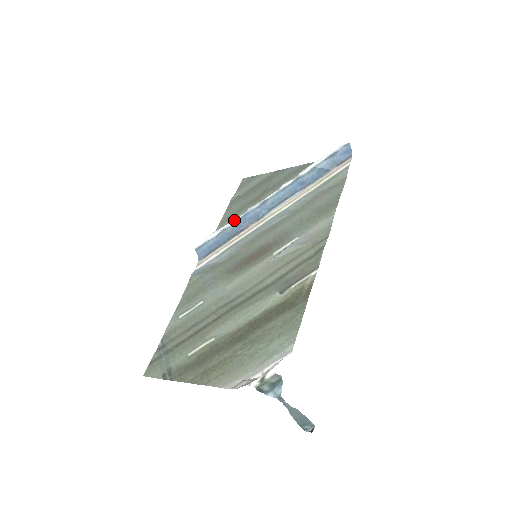
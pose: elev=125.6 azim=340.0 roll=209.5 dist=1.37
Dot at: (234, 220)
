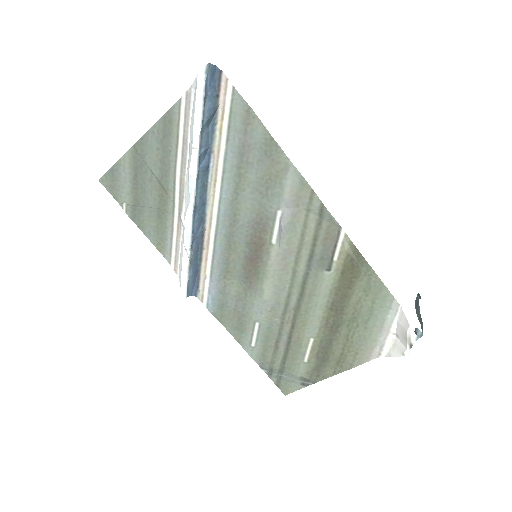
Dot at: (185, 245)
